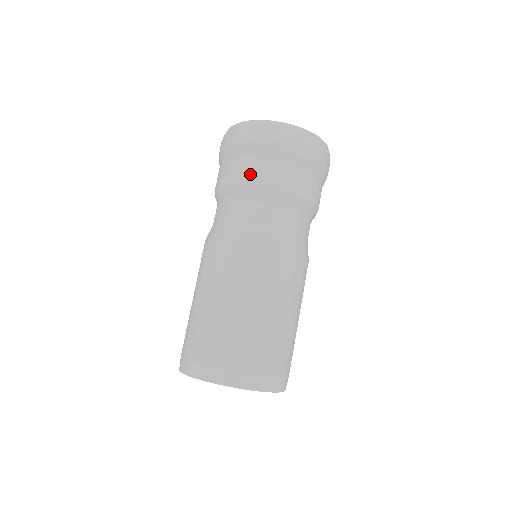
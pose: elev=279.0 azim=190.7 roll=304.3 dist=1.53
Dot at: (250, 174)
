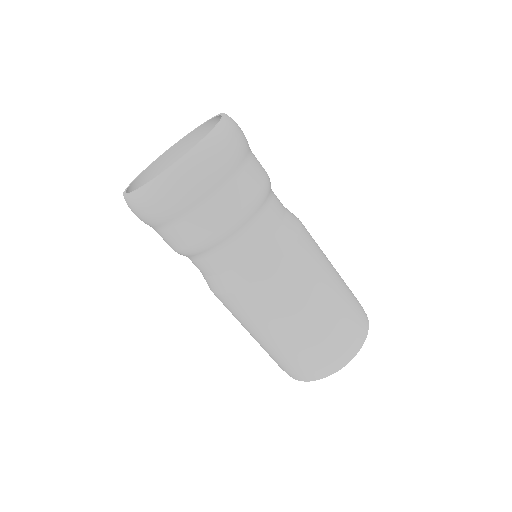
Dot at: (224, 216)
